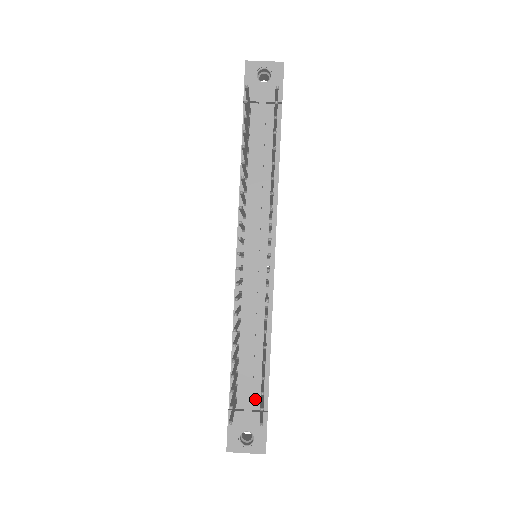
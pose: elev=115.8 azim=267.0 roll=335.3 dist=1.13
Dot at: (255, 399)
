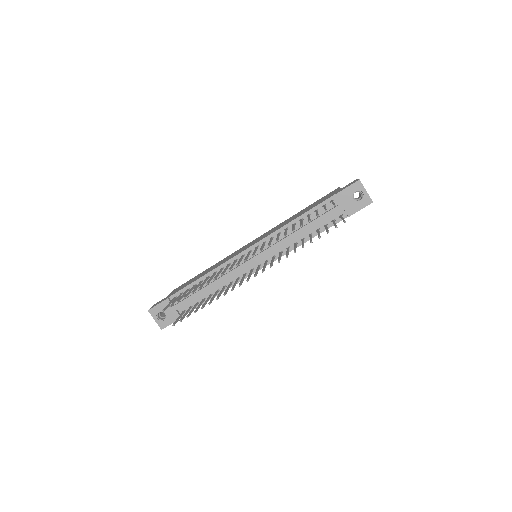
Dot at: (183, 307)
